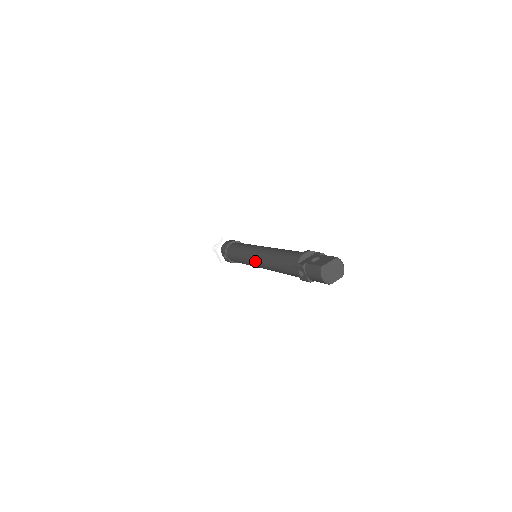
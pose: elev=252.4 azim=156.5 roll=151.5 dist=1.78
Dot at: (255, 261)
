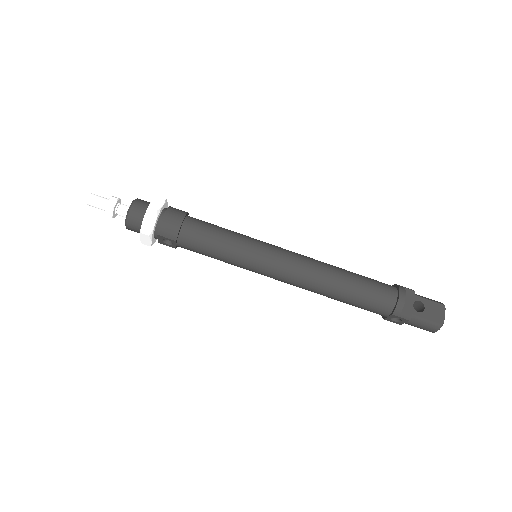
Dot at: (280, 278)
